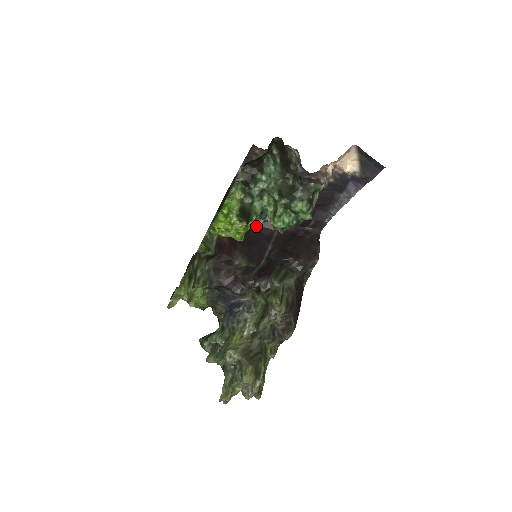
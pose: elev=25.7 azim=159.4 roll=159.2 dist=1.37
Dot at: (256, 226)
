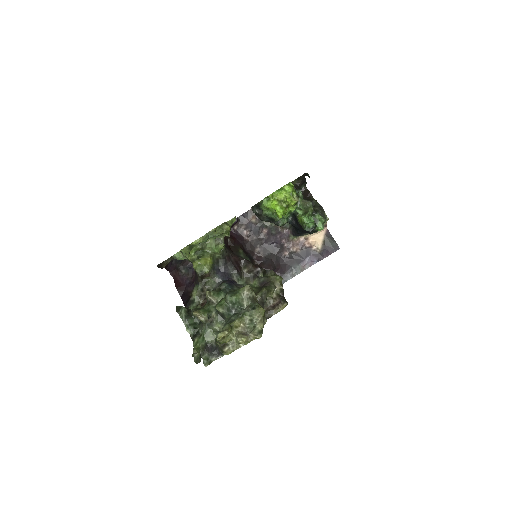
Dot at: occluded
